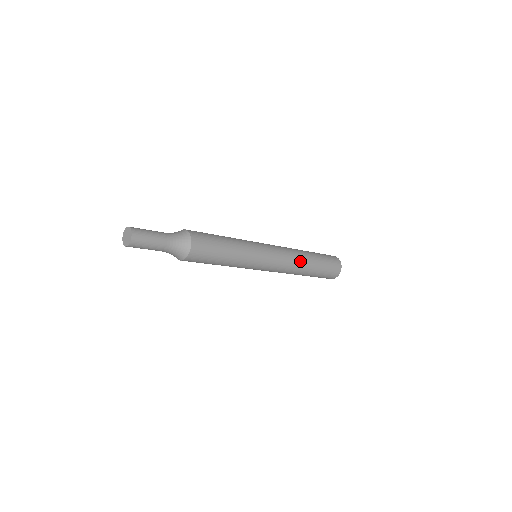
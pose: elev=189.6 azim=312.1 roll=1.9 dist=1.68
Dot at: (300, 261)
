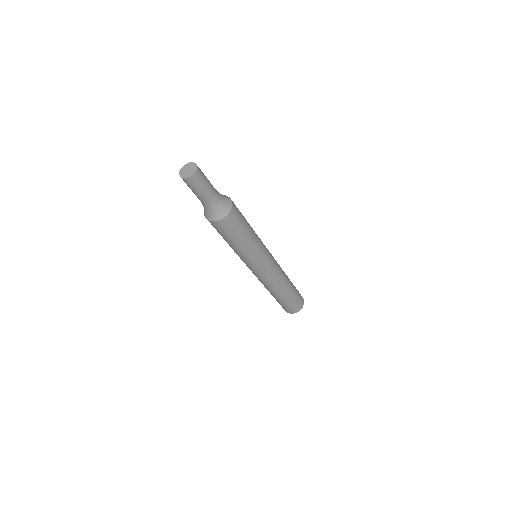
Dot at: (284, 273)
